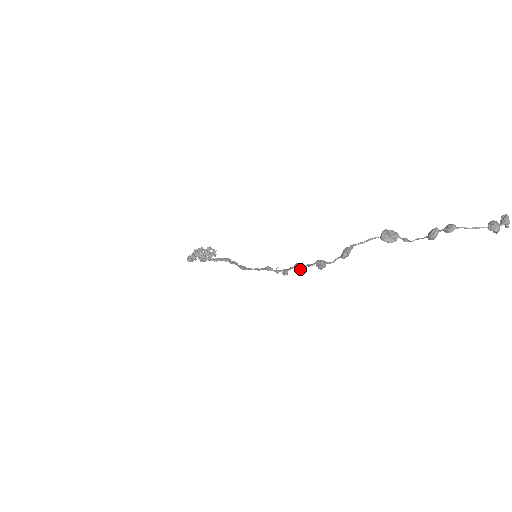
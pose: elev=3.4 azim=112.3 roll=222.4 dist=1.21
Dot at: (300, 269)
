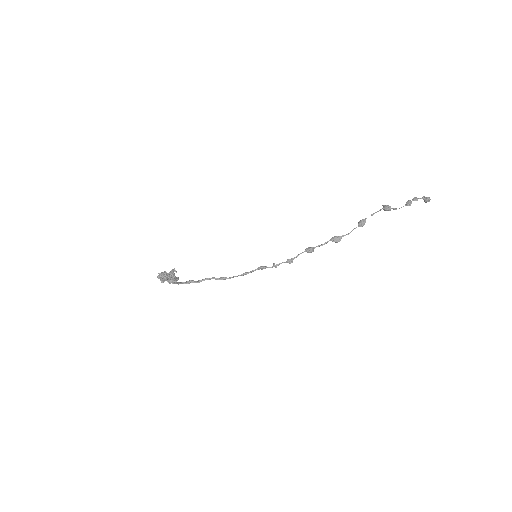
Dot at: (313, 250)
